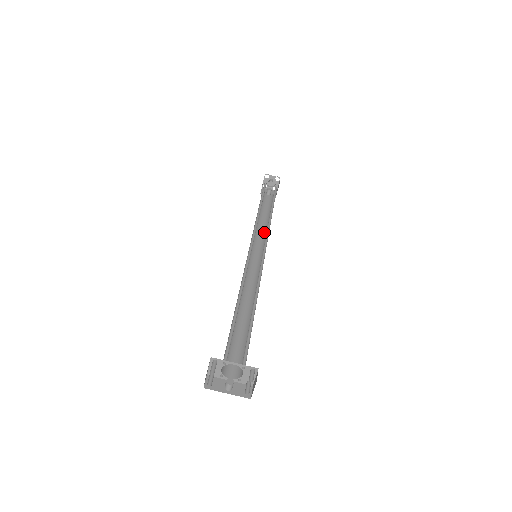
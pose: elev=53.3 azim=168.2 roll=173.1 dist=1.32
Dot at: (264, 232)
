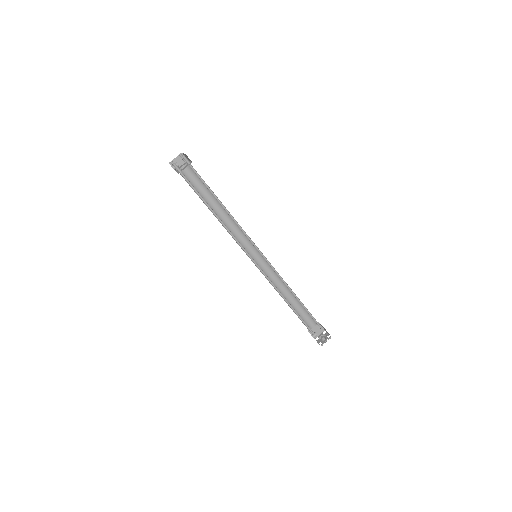
Dot at: (278, 290)
